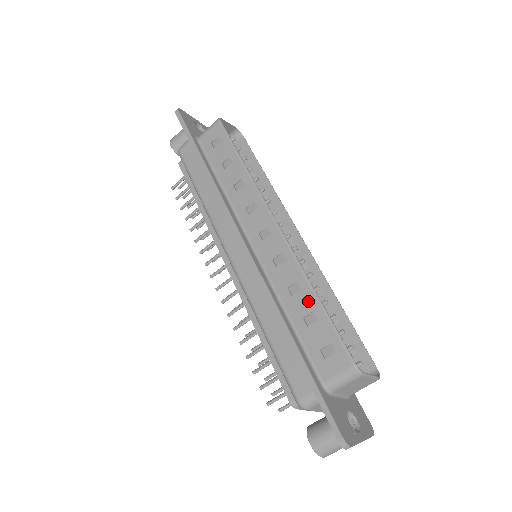
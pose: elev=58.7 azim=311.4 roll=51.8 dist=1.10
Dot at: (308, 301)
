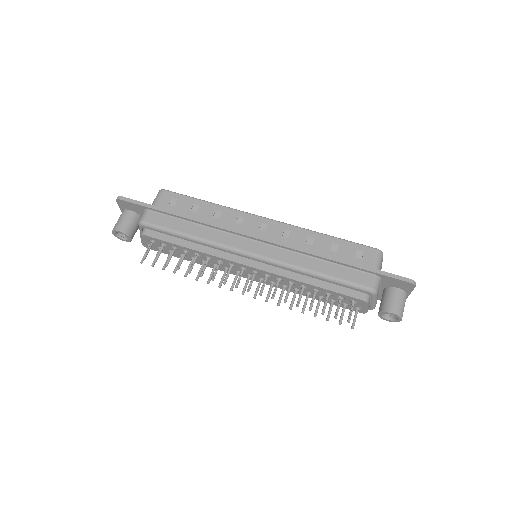
Dot at: (325, 240)
